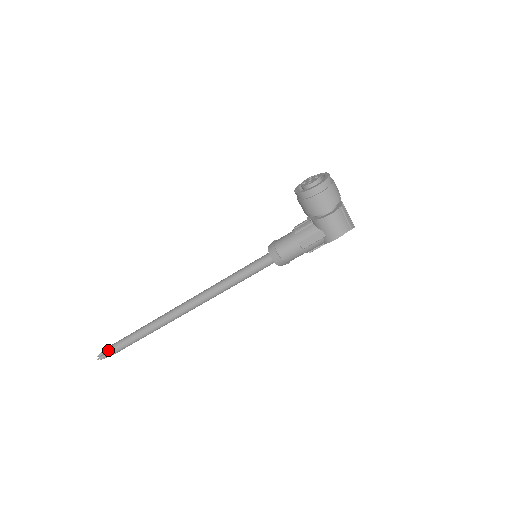
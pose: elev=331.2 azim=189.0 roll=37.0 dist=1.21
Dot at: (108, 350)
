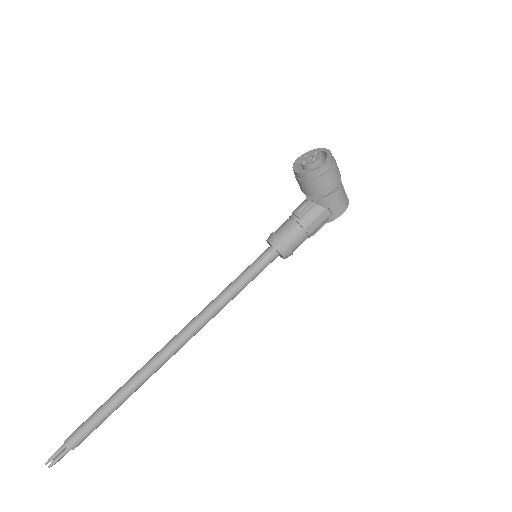
Dot at: (67, 446)
